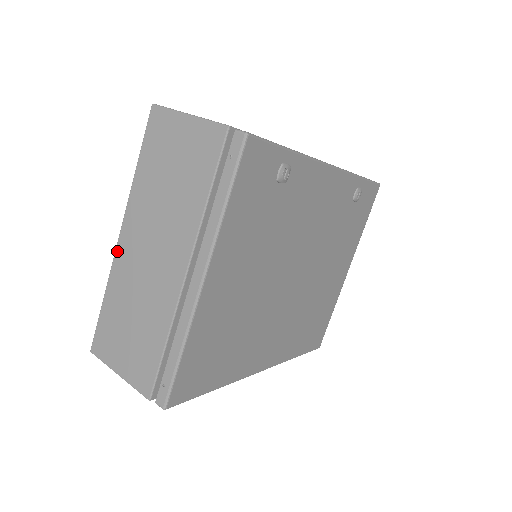
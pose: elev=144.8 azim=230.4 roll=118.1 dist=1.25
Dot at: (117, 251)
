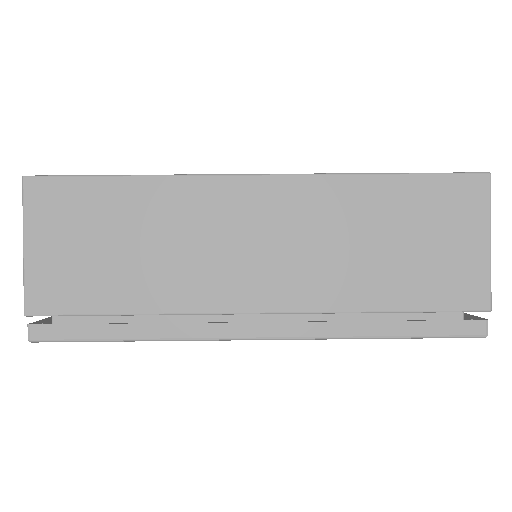
Dot at: occluded
